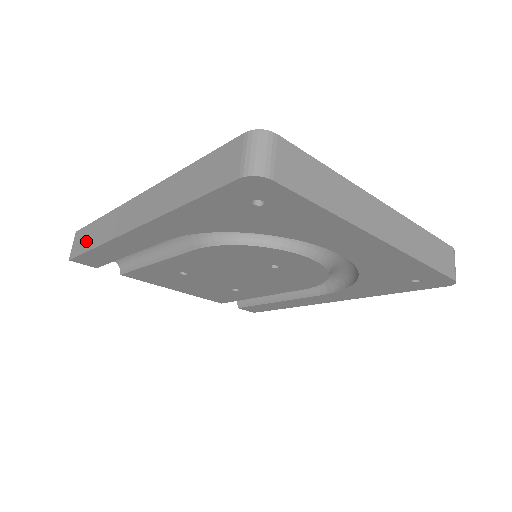
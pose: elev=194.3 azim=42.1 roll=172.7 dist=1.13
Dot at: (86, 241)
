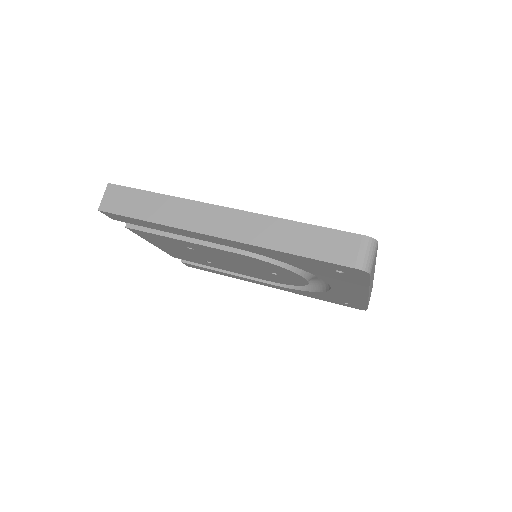
Dot at: (133, 206)
